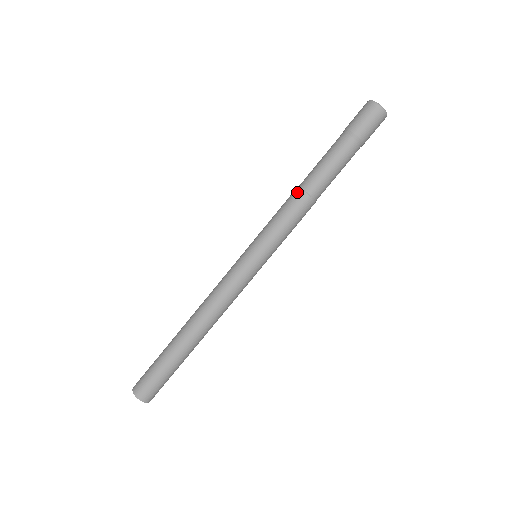
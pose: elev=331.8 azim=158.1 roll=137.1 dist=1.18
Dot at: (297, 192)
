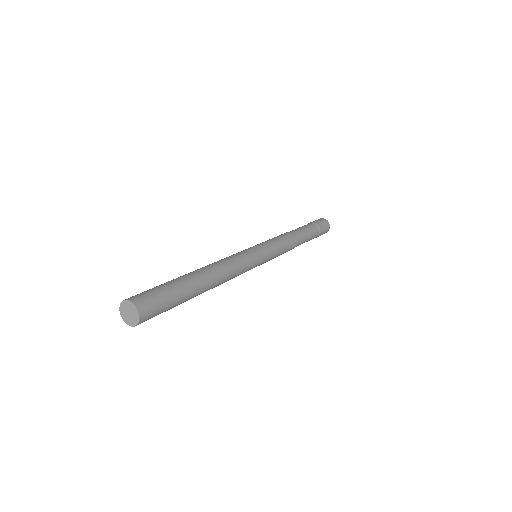
Dot at: (289, 233)
